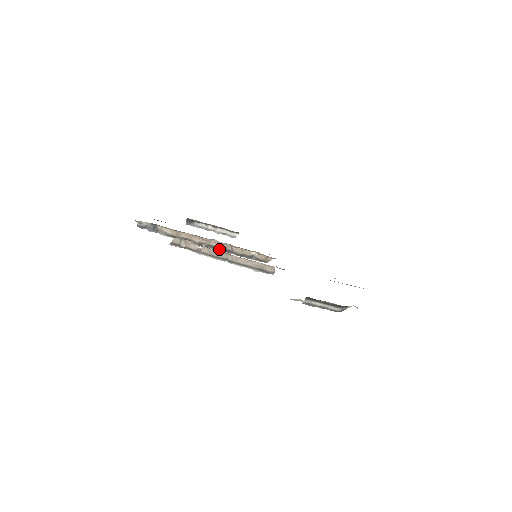
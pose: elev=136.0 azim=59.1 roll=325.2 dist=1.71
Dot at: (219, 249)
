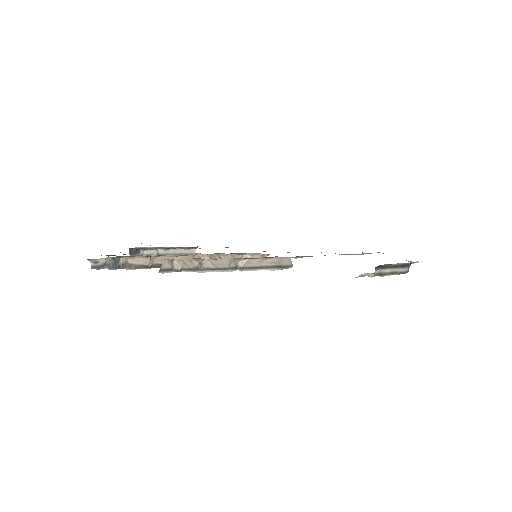
Dot at: occluded
